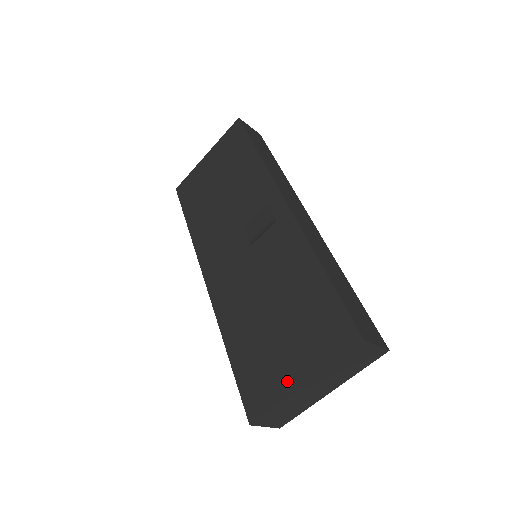
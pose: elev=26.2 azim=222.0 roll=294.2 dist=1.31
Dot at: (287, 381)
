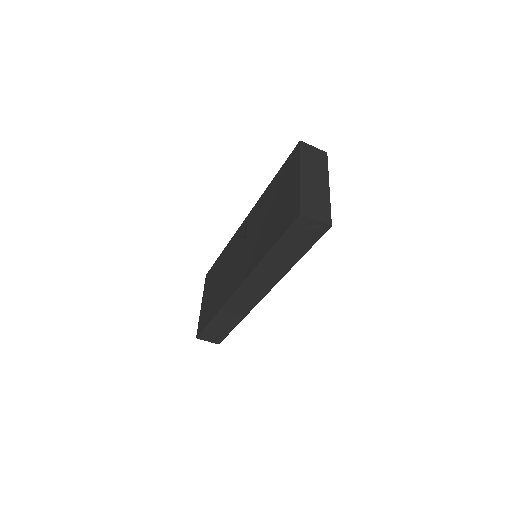
Dot at: (295, 188)
